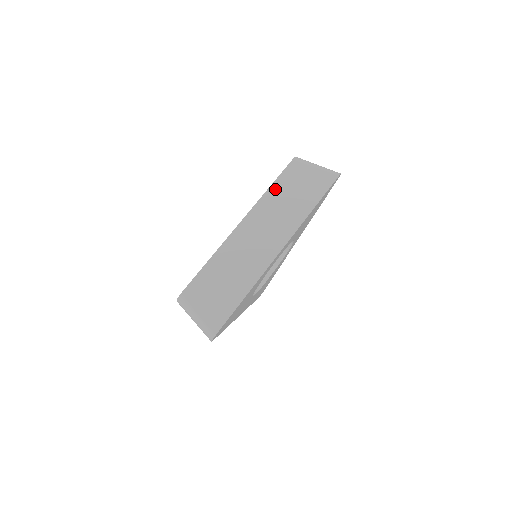
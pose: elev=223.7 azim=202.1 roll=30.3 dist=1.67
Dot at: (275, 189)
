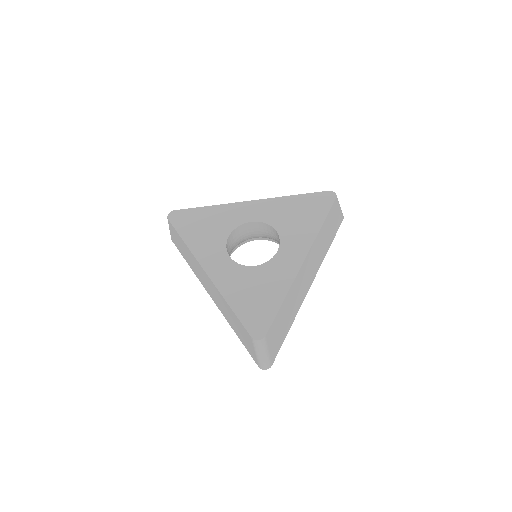
Dot at: (323, 228)
